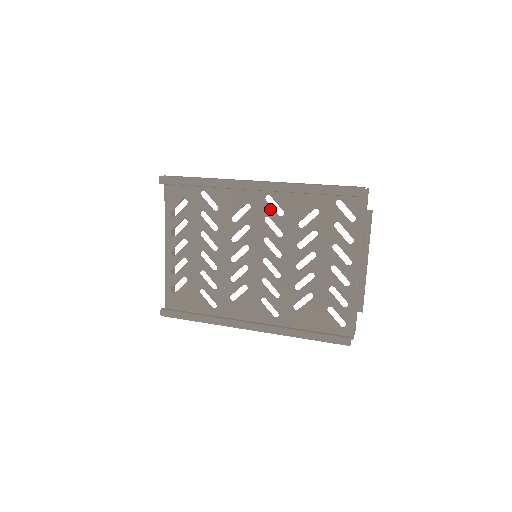
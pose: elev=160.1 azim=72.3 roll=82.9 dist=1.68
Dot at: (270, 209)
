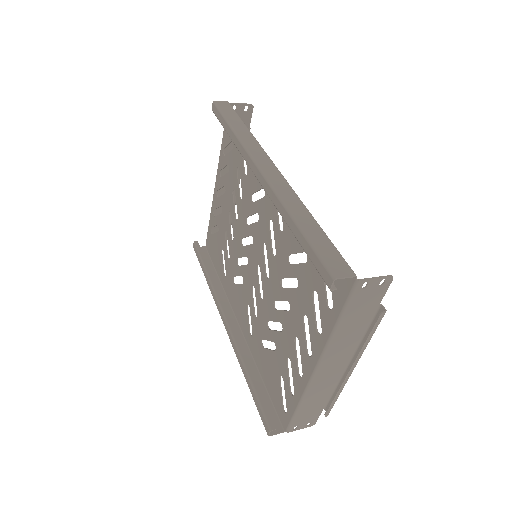
Dot at: (275, 213)
